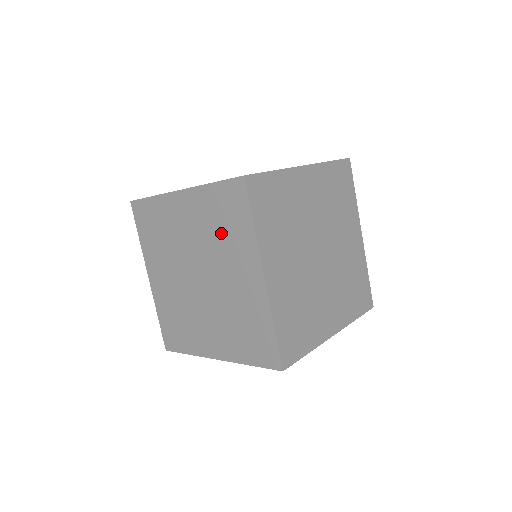
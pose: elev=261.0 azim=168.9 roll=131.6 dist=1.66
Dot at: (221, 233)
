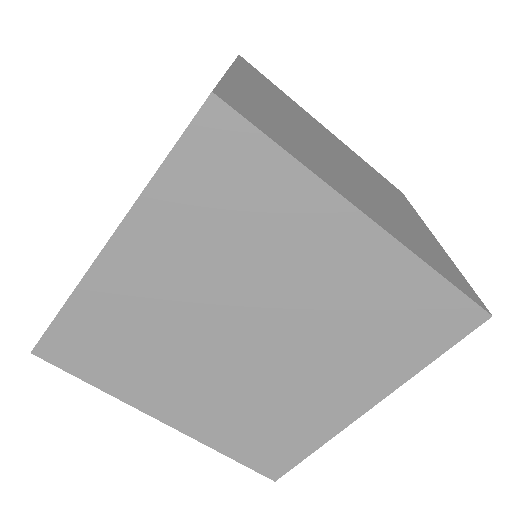
Dot at: occluded
